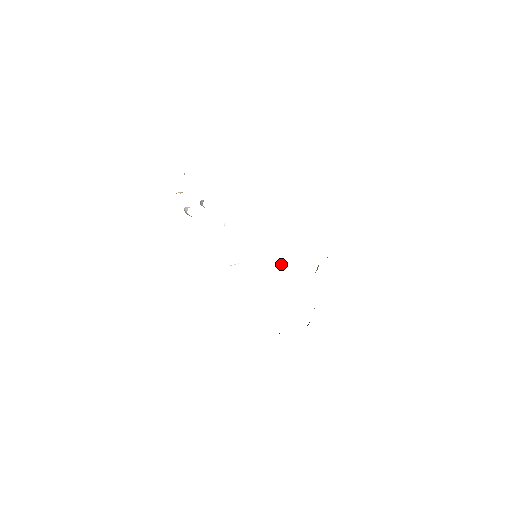
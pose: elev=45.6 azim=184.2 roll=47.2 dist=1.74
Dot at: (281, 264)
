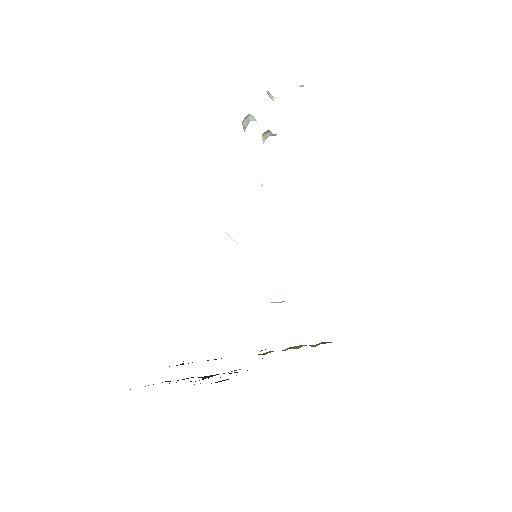
Dot at: (280, 302)
